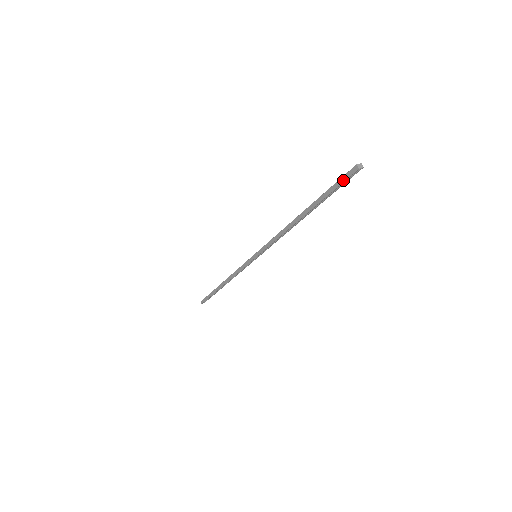
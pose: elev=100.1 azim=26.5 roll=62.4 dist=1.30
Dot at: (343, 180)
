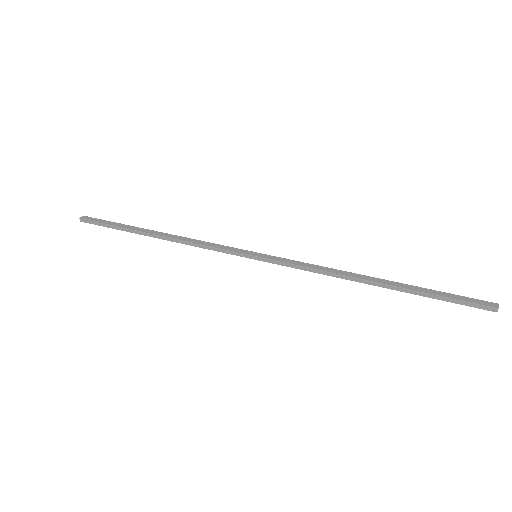
Dot at: (469, 305)
